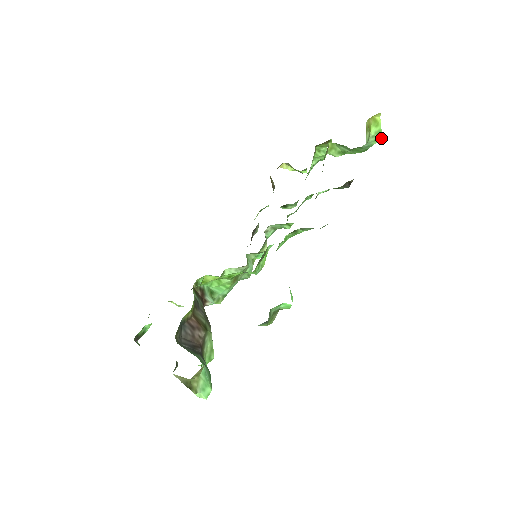
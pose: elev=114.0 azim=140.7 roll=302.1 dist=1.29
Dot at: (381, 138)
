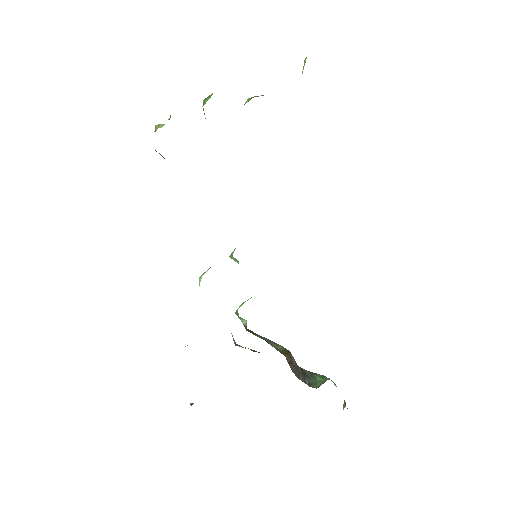
Dot at: occluded
